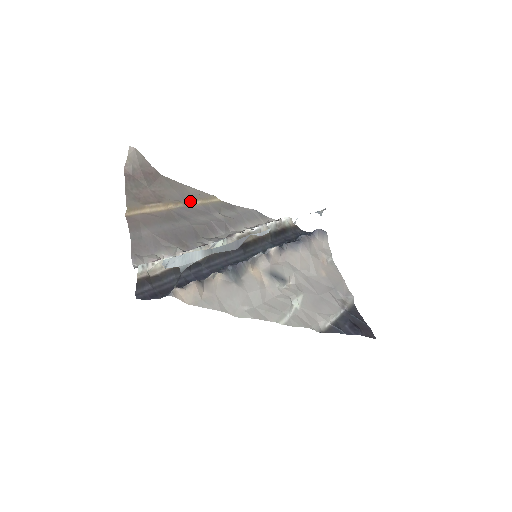
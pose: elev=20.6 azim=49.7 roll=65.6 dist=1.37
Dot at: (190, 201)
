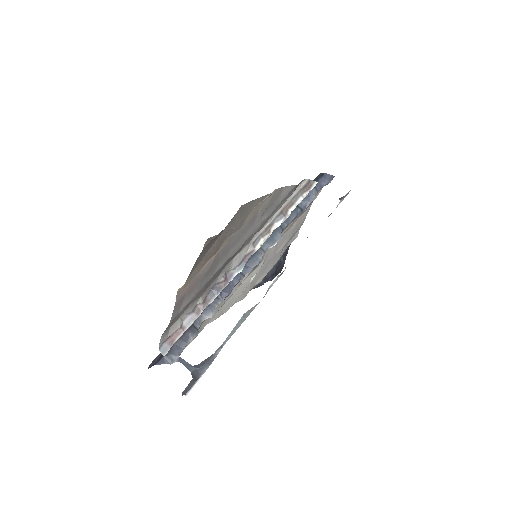
Dot at: (245, 222)
